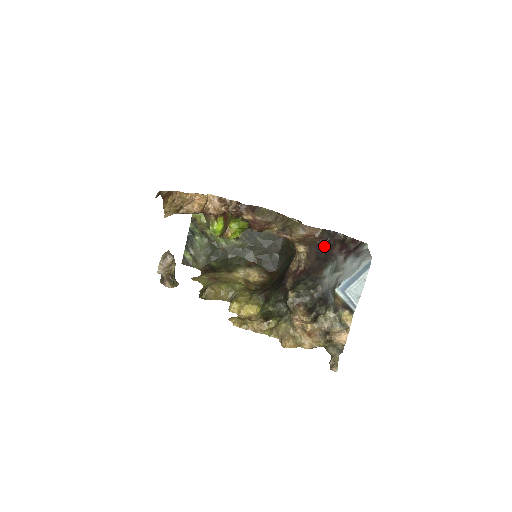
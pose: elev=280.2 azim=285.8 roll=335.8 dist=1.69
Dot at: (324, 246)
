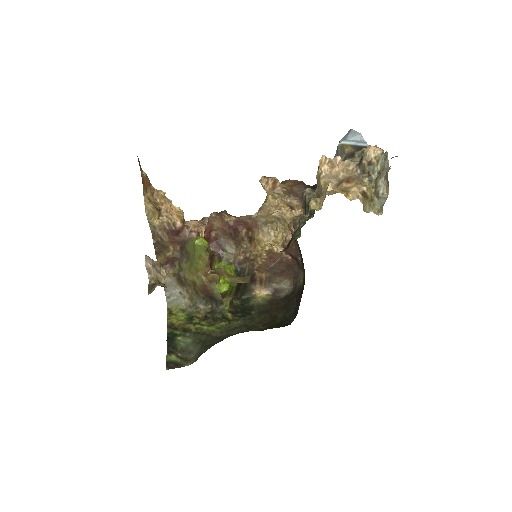
Dot at: occluded
